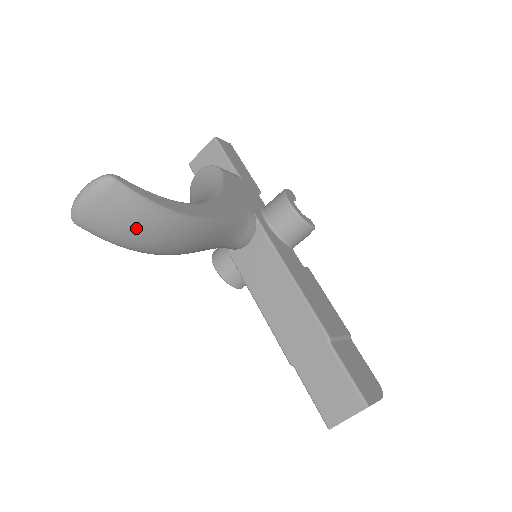
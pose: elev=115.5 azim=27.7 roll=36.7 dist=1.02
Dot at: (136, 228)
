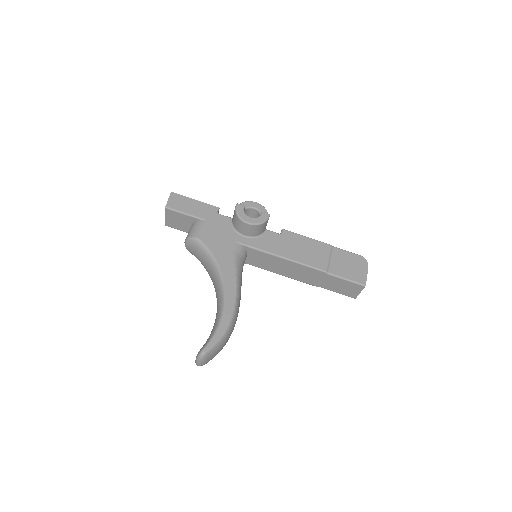
Dot at: occluded
